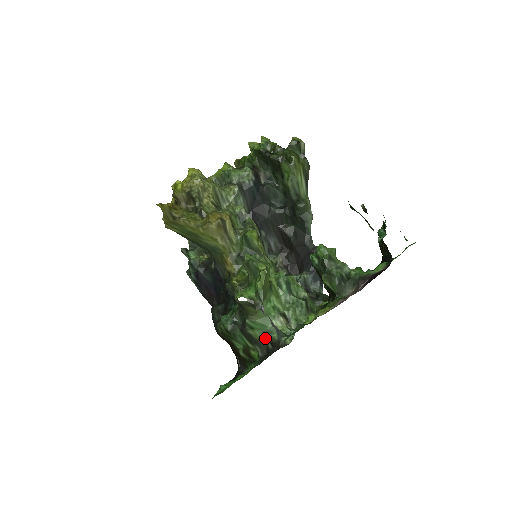
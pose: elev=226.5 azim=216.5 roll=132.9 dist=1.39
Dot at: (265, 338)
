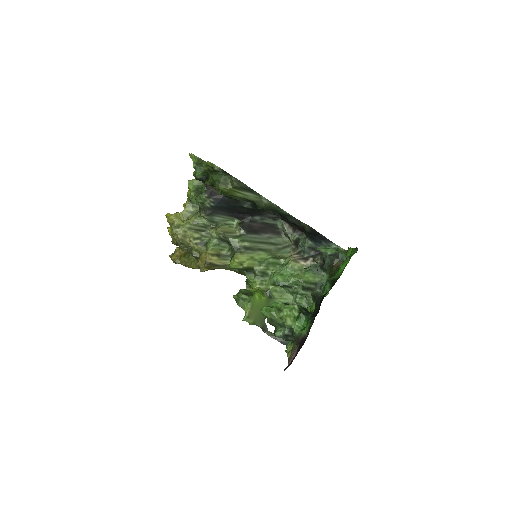
Dot at: occluded
